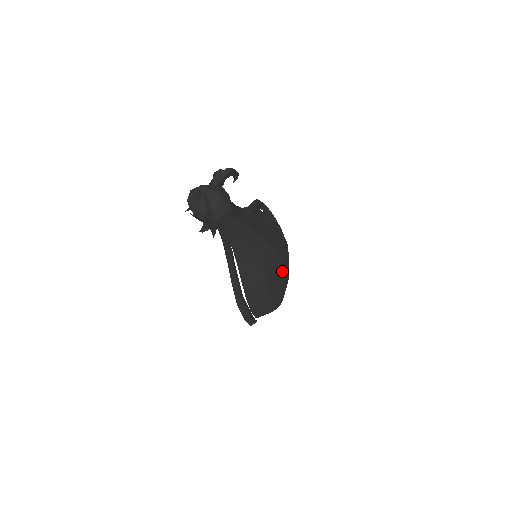
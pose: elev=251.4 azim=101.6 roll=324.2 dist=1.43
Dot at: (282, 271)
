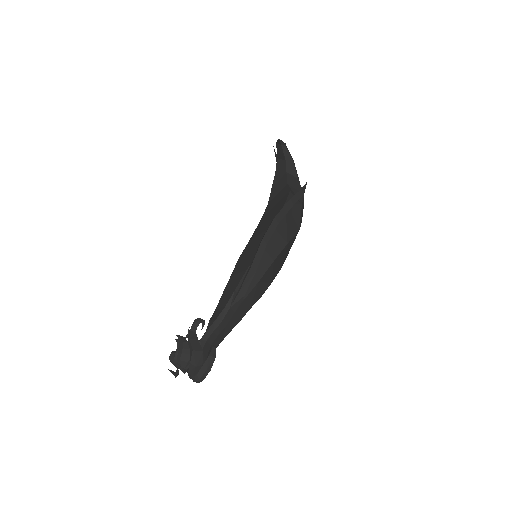
Dot at: occluded
